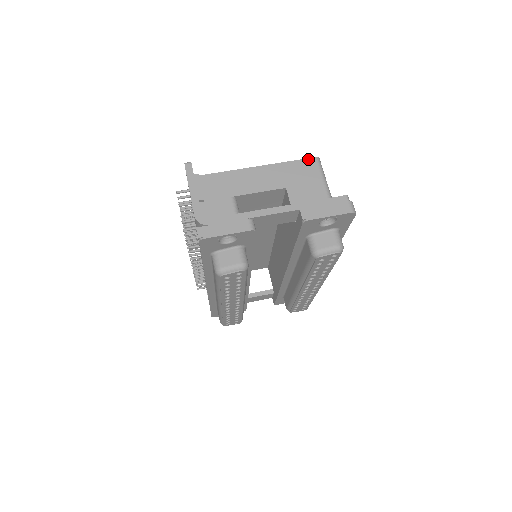
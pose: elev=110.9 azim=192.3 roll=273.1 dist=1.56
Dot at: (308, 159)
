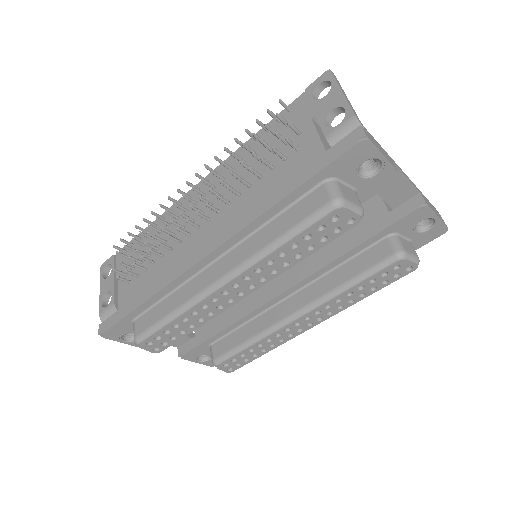
Dot at: occluded
